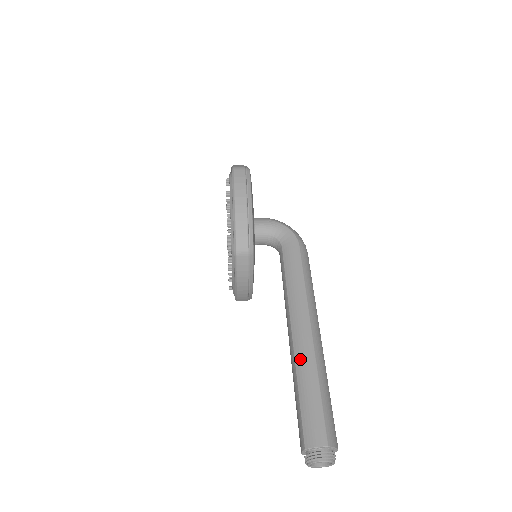
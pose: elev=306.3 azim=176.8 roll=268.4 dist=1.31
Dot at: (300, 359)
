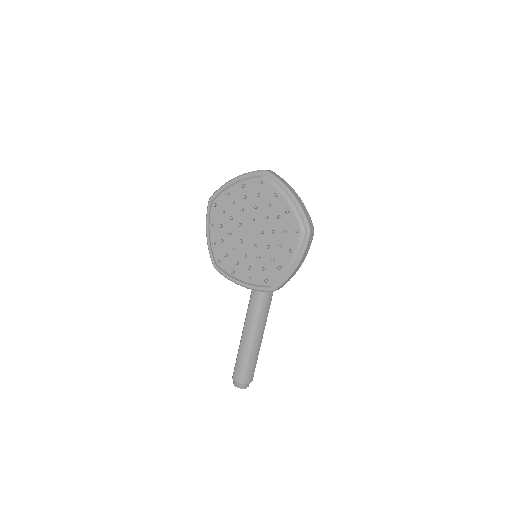
Dot at: (257, 339)
